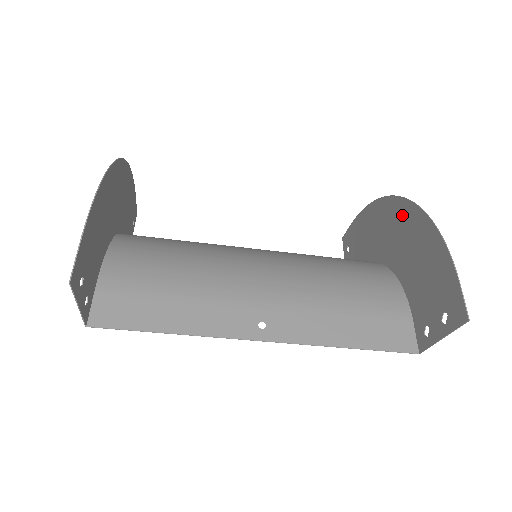
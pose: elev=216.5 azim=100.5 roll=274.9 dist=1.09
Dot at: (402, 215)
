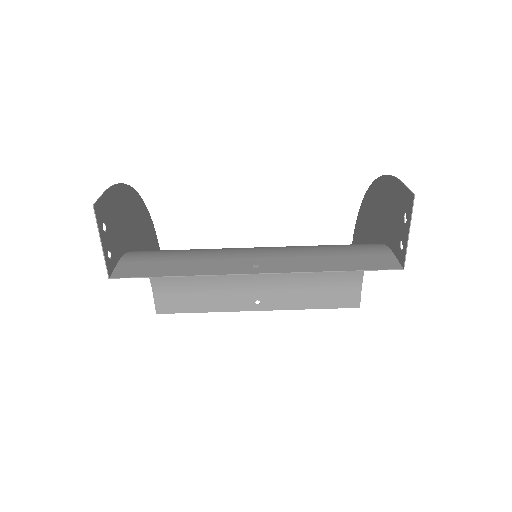
Dot at: (370, 201)
